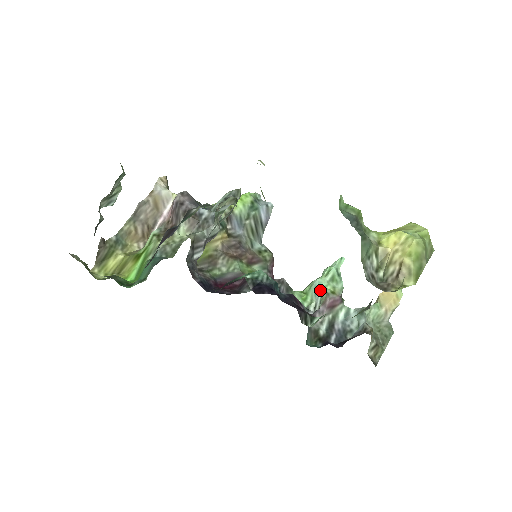
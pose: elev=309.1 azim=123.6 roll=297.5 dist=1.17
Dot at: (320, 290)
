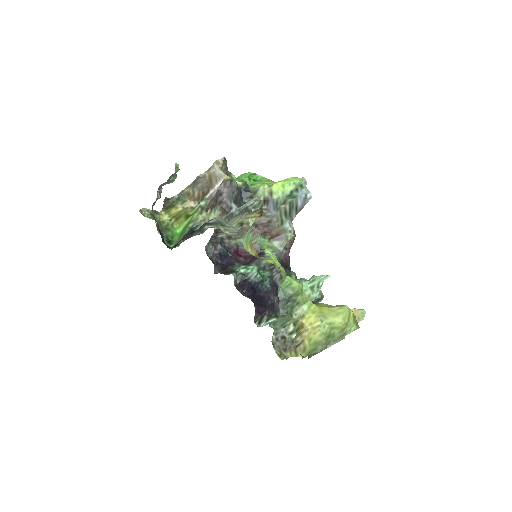
Dot at: occluded
